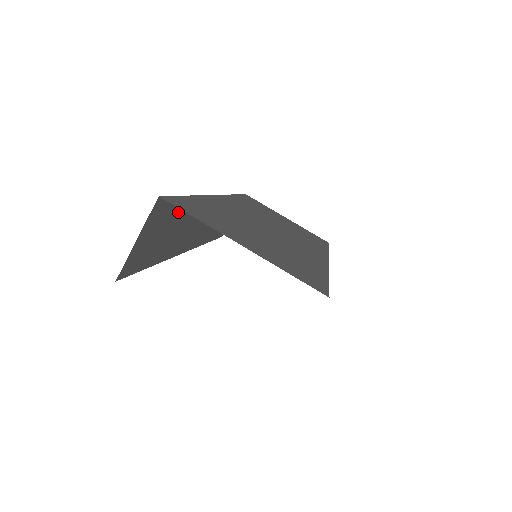
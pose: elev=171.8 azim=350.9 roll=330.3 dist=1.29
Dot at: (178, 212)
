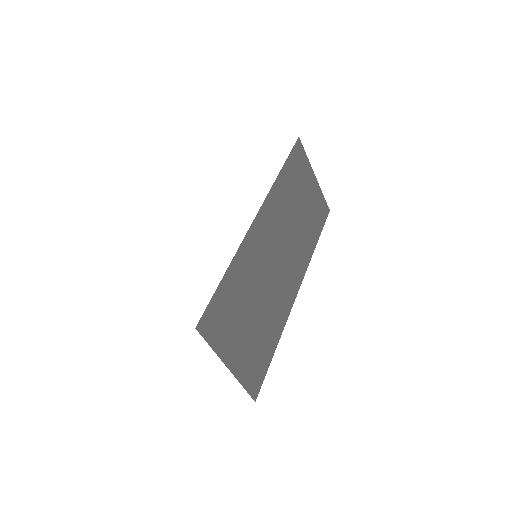
Dot at: occluded
